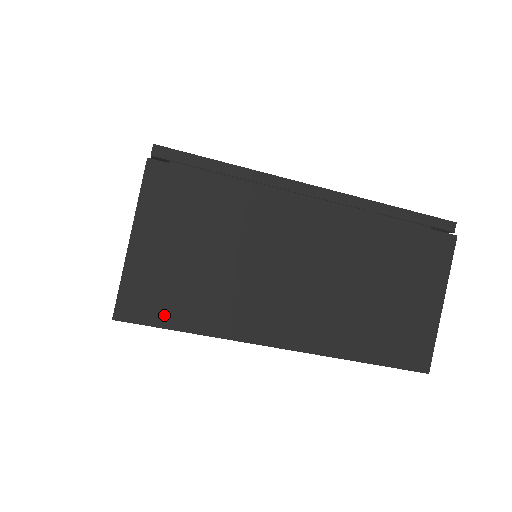
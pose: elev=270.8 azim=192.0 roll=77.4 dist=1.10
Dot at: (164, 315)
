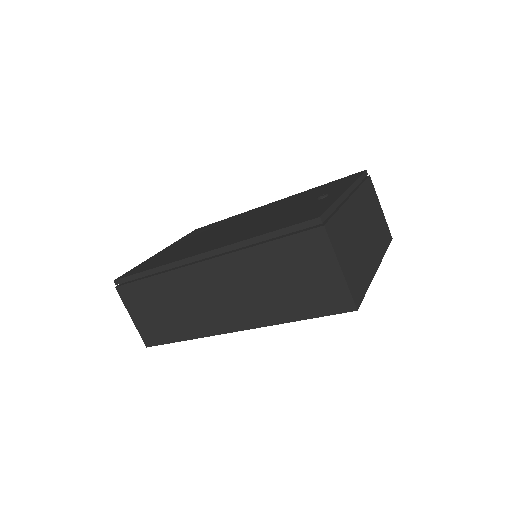
Dot at: (361, 291)
